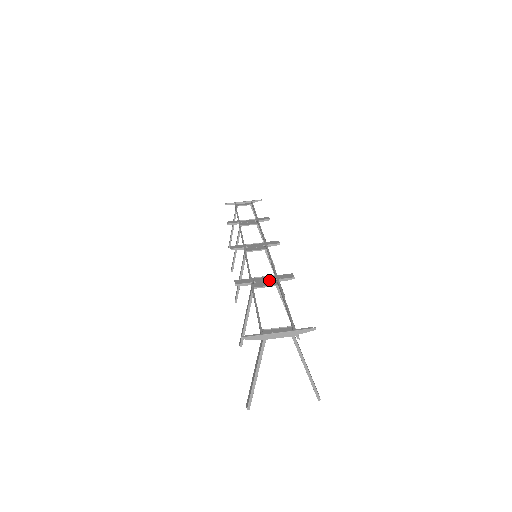
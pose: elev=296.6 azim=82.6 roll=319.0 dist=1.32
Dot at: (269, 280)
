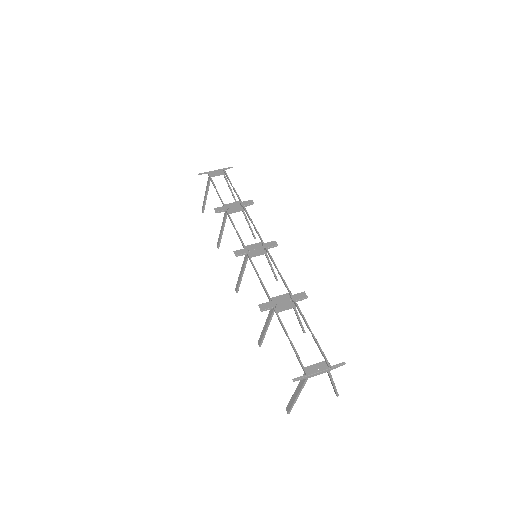
Dot at: (286, 300)
